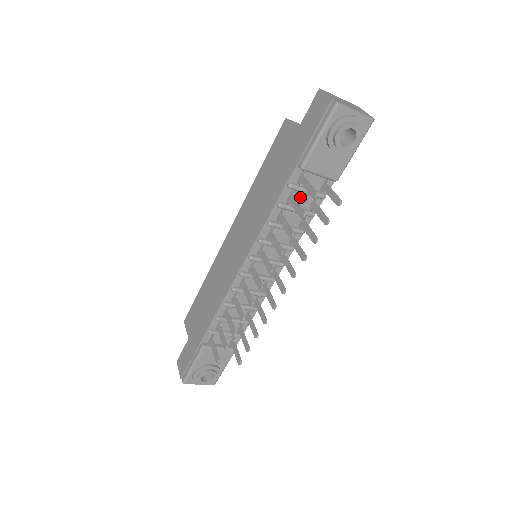
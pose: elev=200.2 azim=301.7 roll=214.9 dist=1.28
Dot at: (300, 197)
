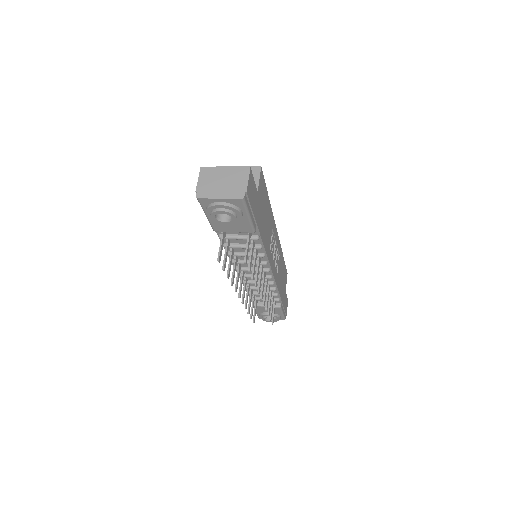
Dot at: occluded
